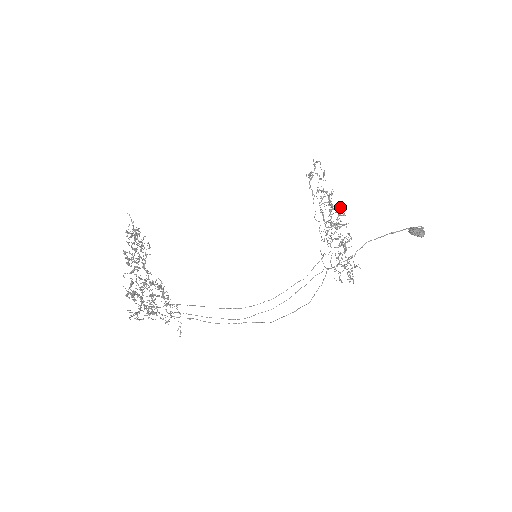
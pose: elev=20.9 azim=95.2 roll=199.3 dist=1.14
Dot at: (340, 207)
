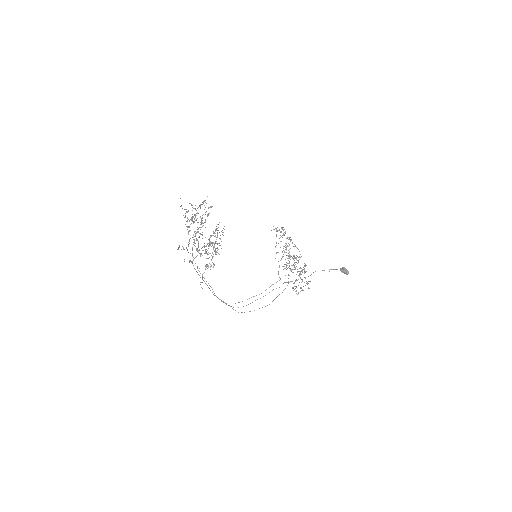
Dot at: occluded
